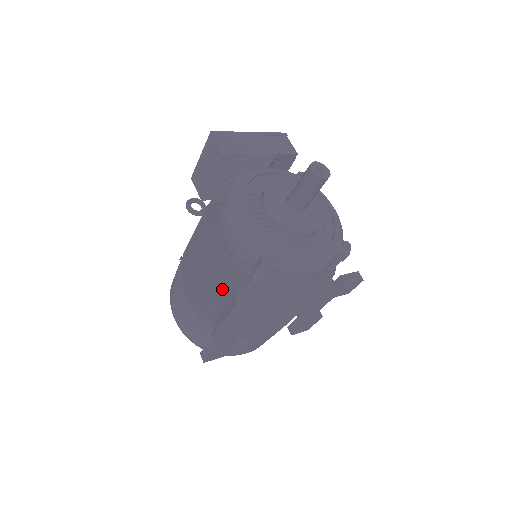
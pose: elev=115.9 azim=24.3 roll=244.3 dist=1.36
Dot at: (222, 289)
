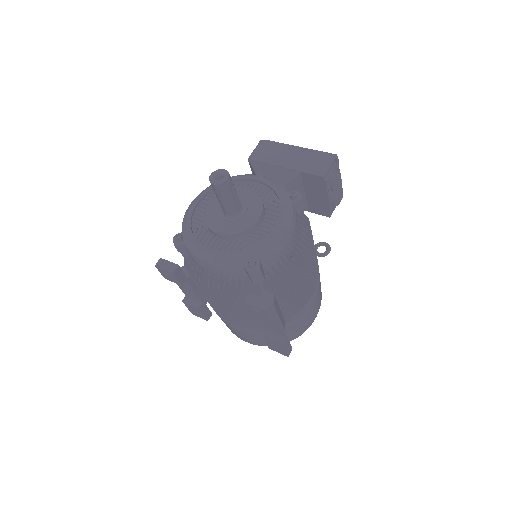
Dot at: occluded
